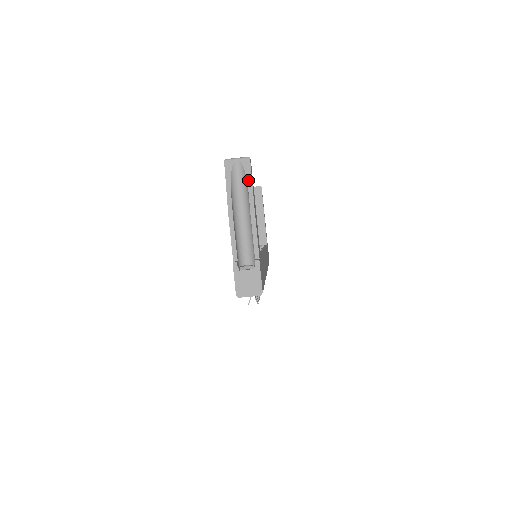
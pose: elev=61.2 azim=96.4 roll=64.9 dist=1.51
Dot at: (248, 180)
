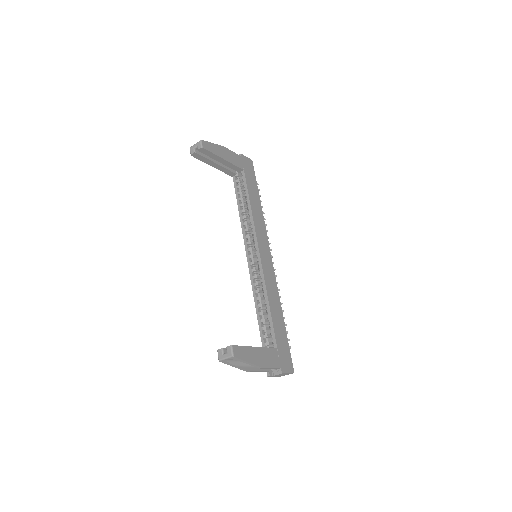
Dot at: (243, 362)
